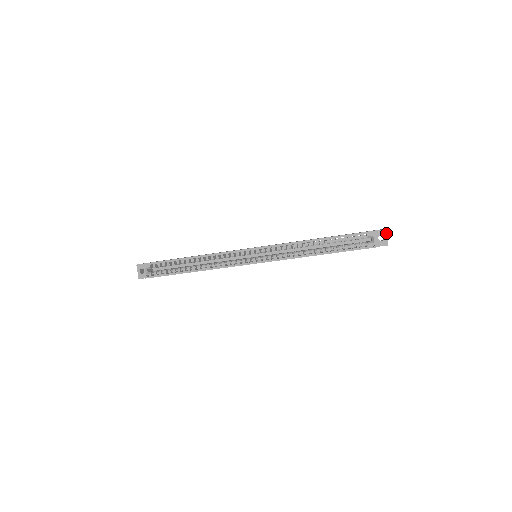
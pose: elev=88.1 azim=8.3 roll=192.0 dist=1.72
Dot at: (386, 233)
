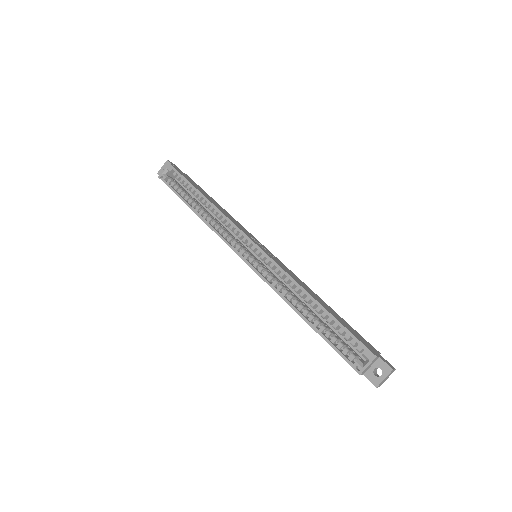
Dot at: (388, 373)
